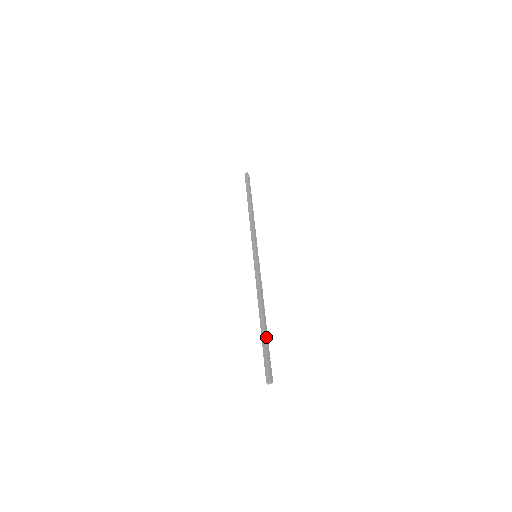
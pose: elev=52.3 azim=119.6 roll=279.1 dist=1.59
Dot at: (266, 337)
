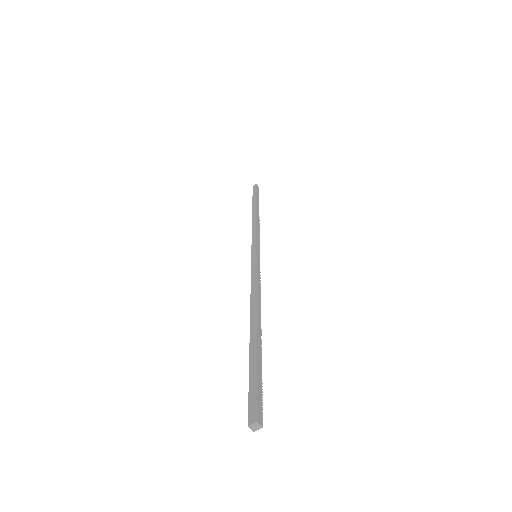
Dot at: (257, 351)
